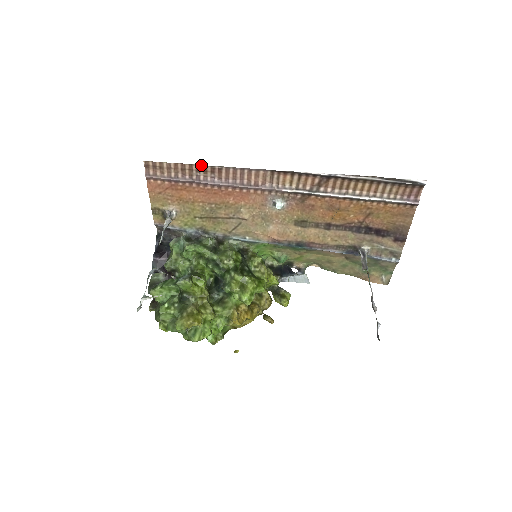
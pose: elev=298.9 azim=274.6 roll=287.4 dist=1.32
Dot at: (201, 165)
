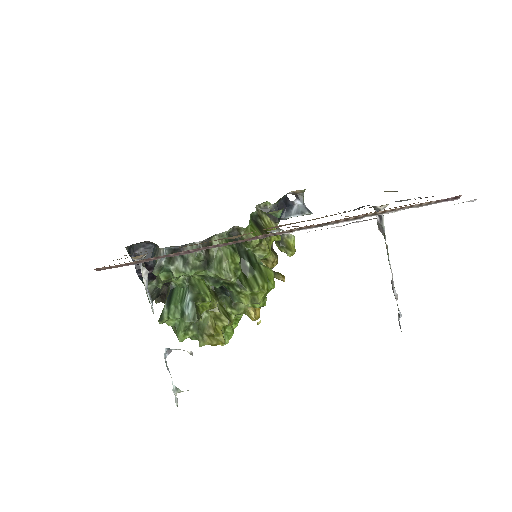
Dot at: occluded
